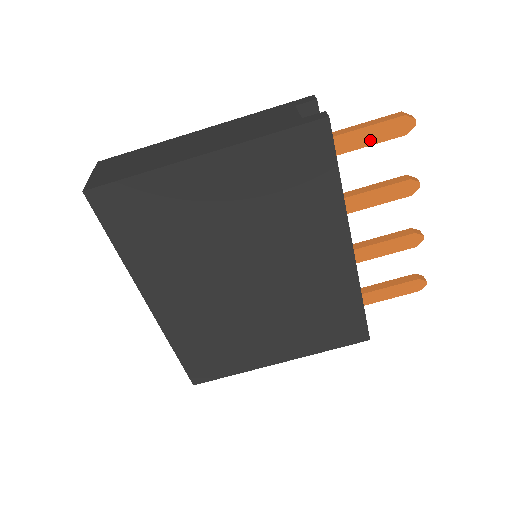
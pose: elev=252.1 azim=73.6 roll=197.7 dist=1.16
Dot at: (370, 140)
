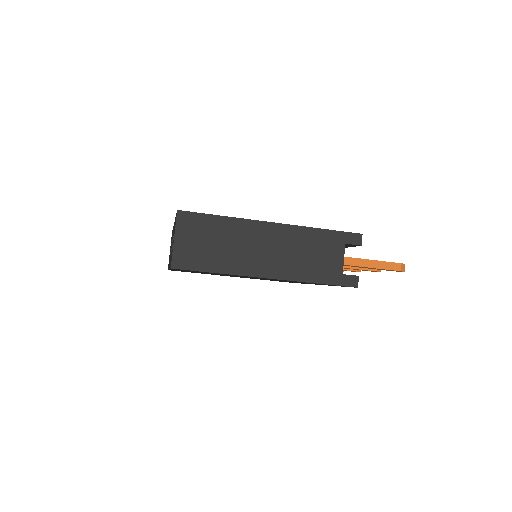
Dot at: (372, 268)
